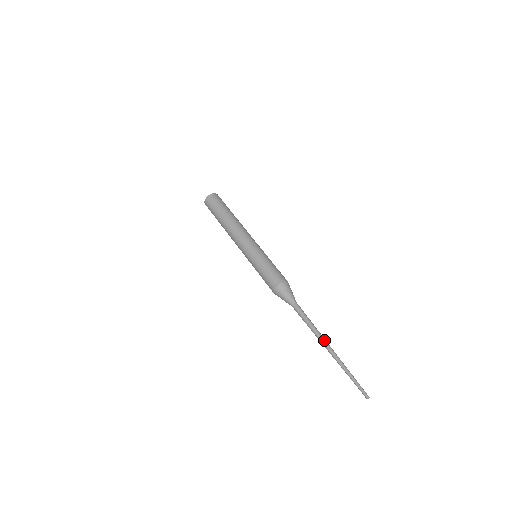
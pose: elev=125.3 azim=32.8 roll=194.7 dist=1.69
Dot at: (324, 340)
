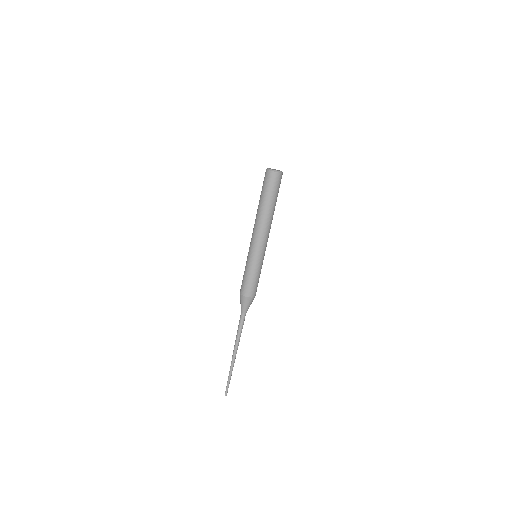
Dot at: (236, 350)
